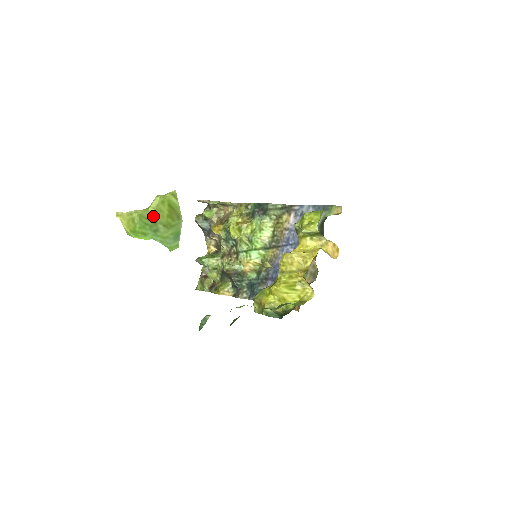
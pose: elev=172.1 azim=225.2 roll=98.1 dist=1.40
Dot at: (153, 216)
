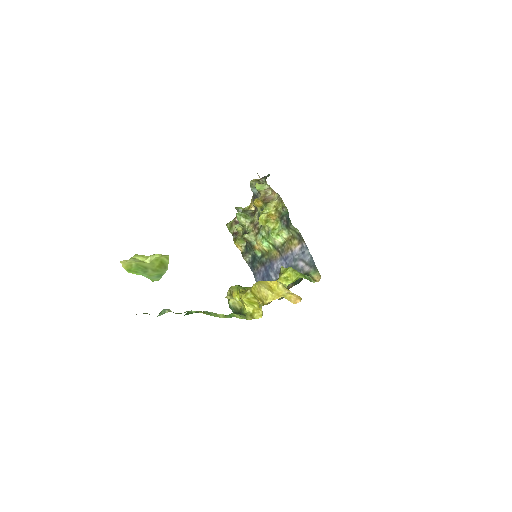
Dot at: (146, 265)
